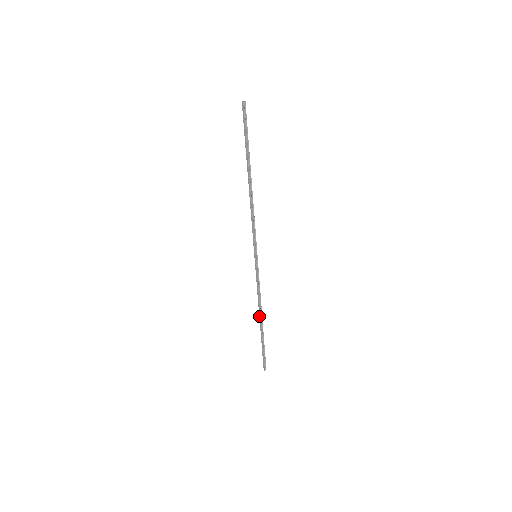
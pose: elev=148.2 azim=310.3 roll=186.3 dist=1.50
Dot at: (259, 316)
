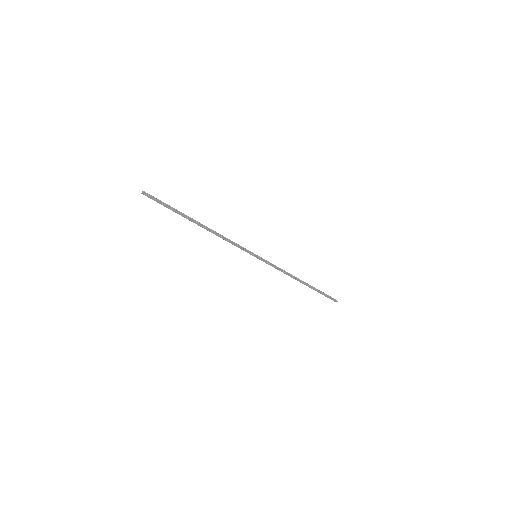
Dot at: occluded
